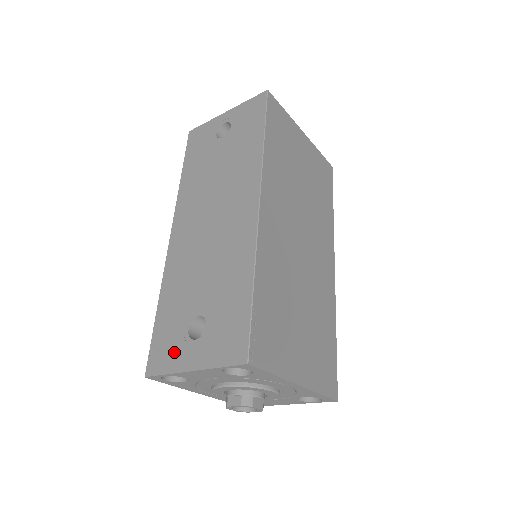
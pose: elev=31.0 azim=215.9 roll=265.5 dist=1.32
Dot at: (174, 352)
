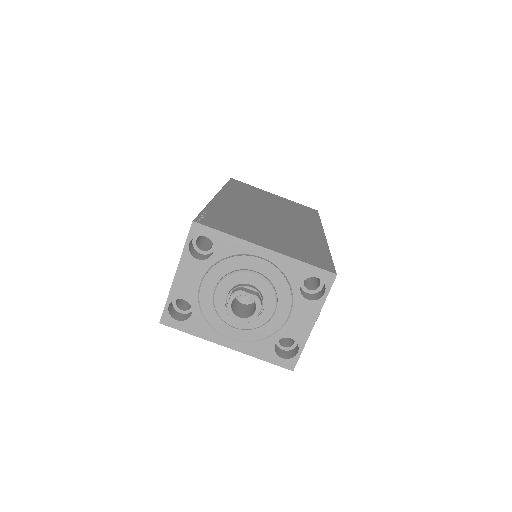
Dot at: occluded
